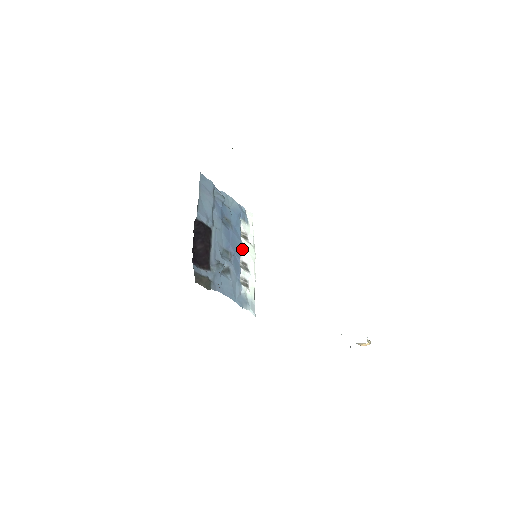
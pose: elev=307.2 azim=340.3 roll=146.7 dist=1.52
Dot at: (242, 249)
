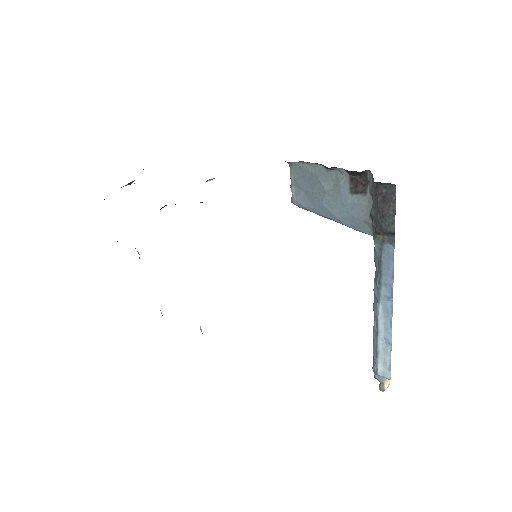
Dot at: occluded
